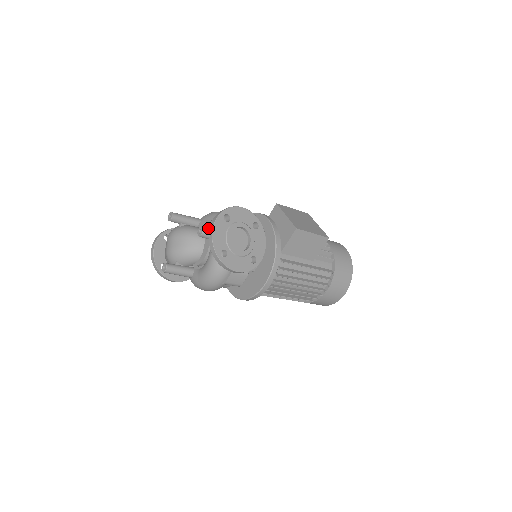
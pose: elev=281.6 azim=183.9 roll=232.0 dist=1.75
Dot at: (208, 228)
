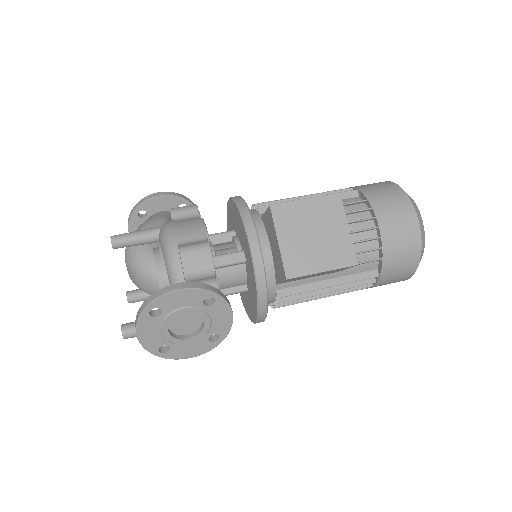
Dot at: (131, 329)
